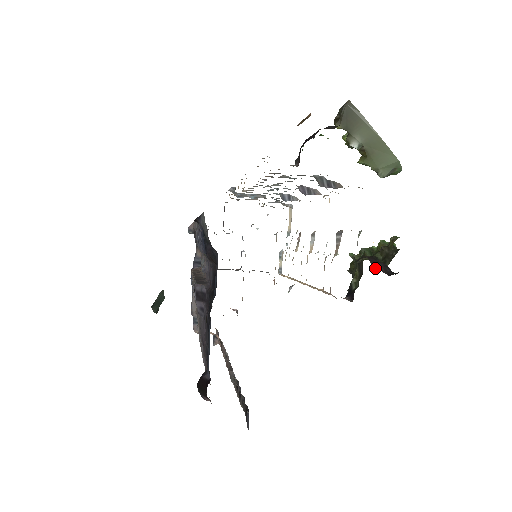
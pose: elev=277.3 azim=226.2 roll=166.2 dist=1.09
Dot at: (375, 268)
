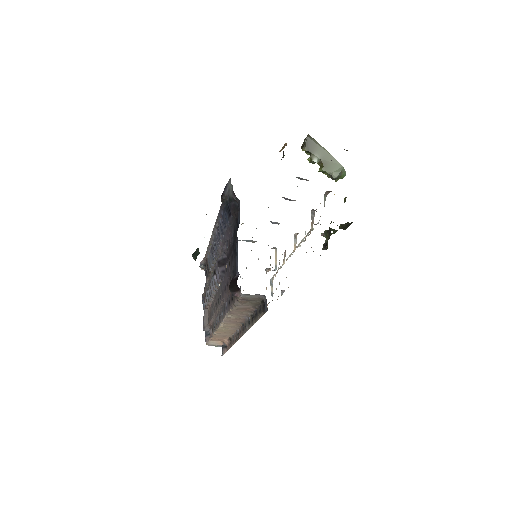
Dot at: occluded
